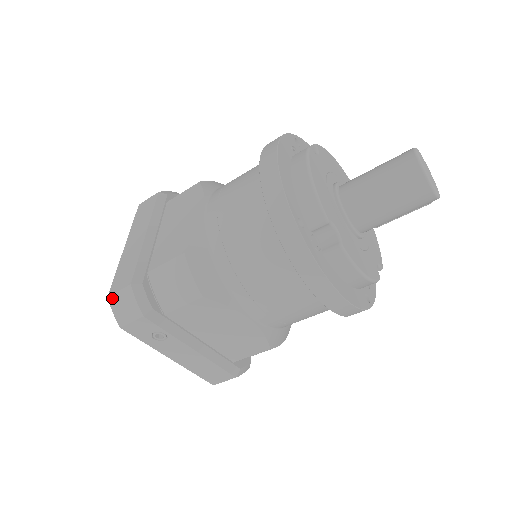
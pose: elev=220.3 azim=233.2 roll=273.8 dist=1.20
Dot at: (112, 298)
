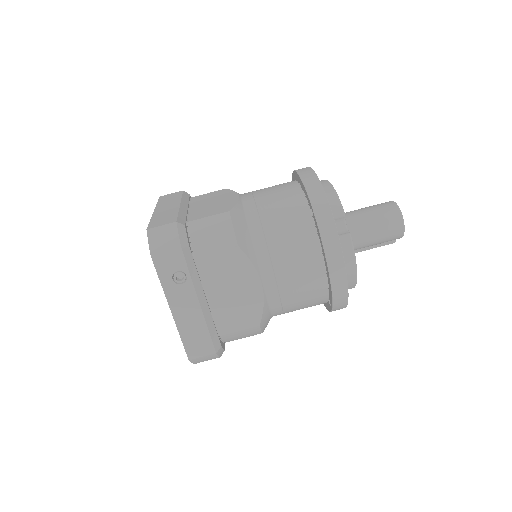
Dot at: (152, 231)
